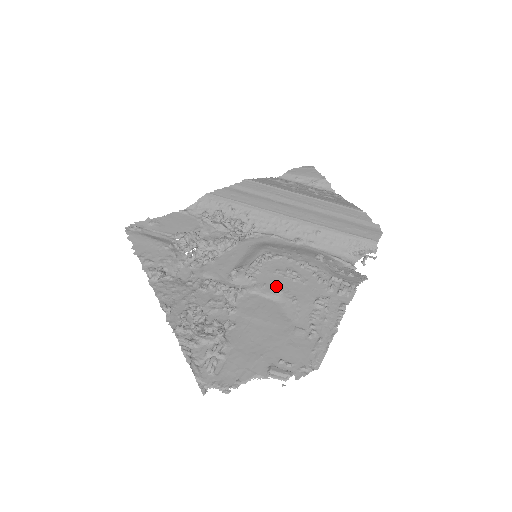
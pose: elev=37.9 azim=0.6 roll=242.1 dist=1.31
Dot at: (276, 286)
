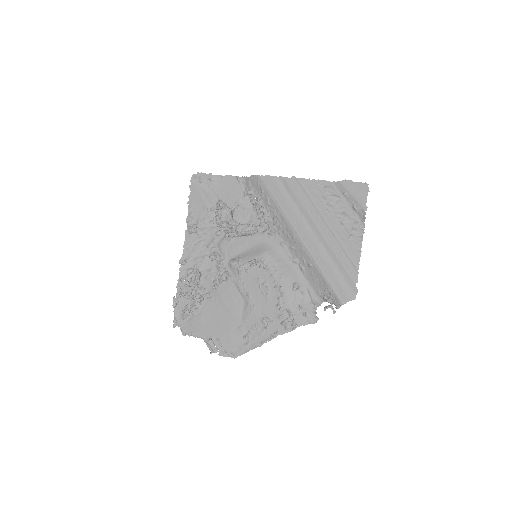
Dot at: (250, 290)
